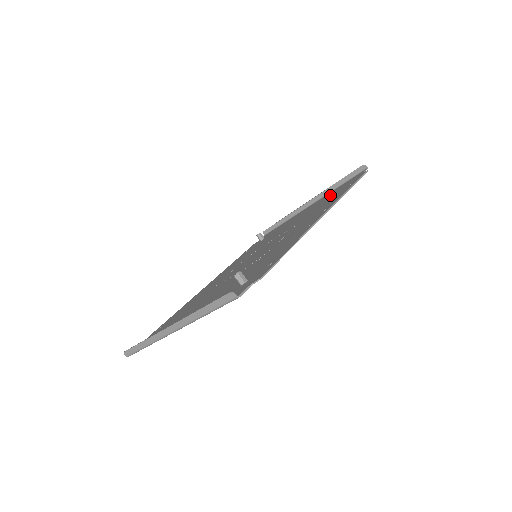
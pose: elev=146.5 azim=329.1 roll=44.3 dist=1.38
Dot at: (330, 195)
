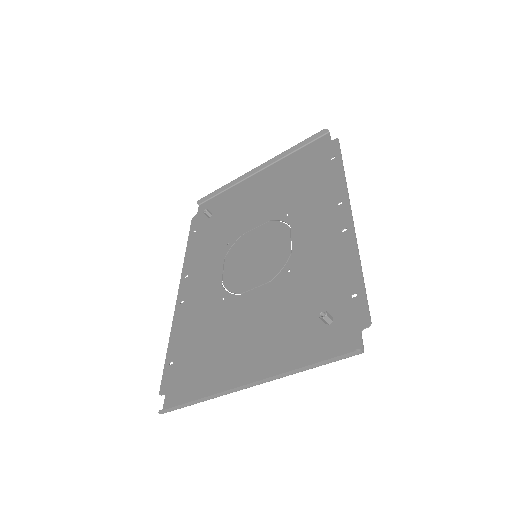
Dot at: (298, 166)
